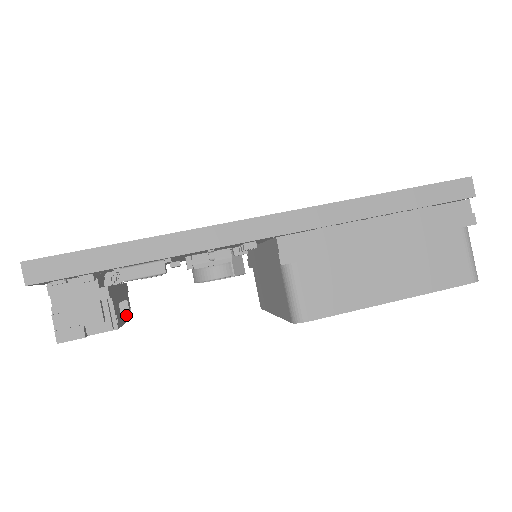
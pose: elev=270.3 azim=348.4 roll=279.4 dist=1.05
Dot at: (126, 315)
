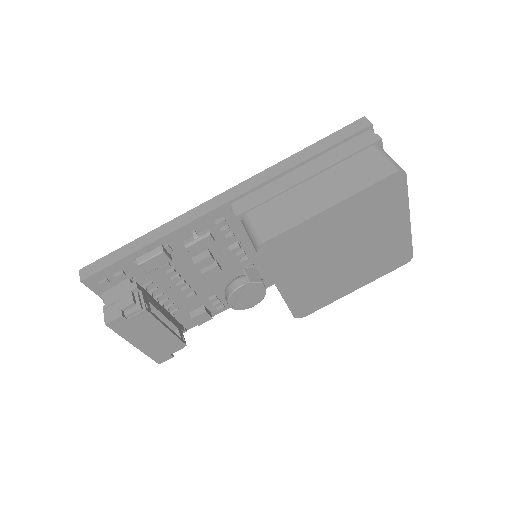
Dot at: (174, 334)
